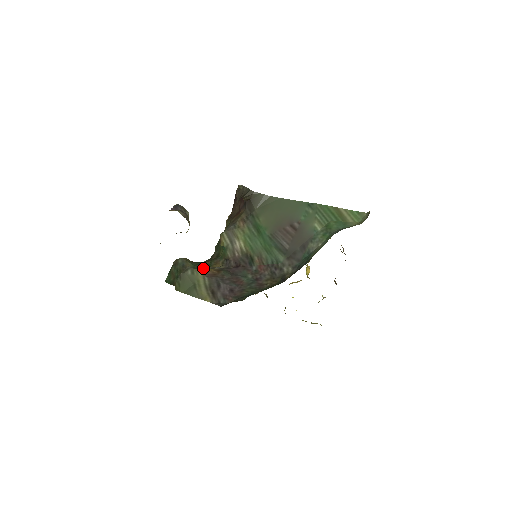
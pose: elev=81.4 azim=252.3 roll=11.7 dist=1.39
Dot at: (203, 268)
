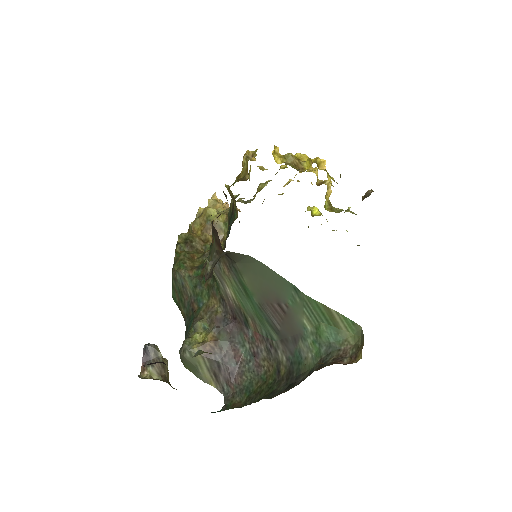
Dot at: (202, 298)
